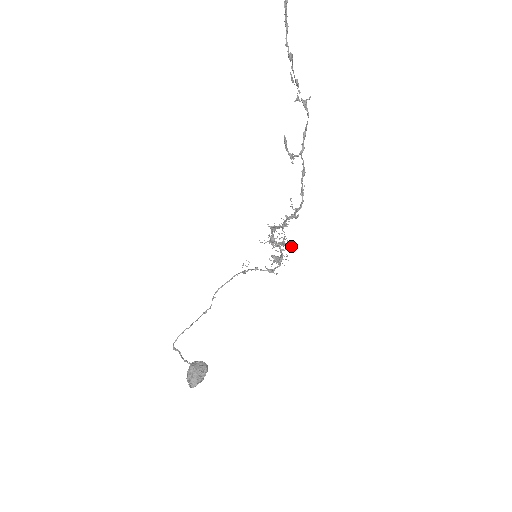
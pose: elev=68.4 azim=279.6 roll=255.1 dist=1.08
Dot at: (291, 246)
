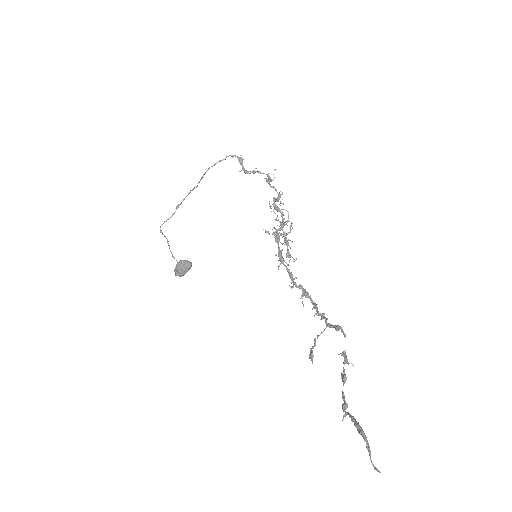
Dot at: (292, 257)
